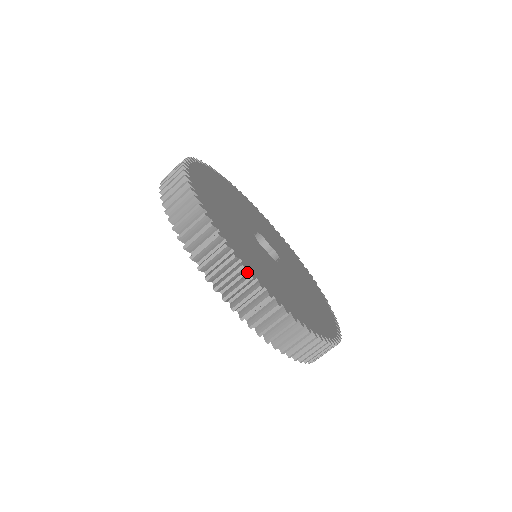
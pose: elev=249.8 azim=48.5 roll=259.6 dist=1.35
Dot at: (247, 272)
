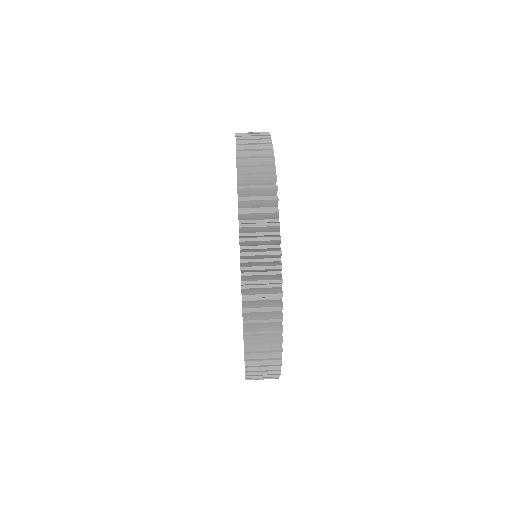
Dot at: occluded
